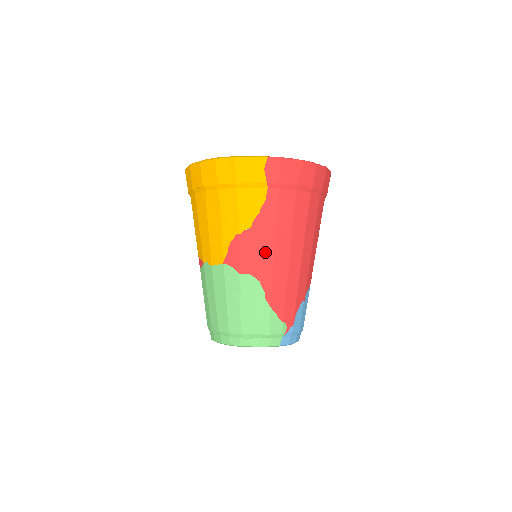
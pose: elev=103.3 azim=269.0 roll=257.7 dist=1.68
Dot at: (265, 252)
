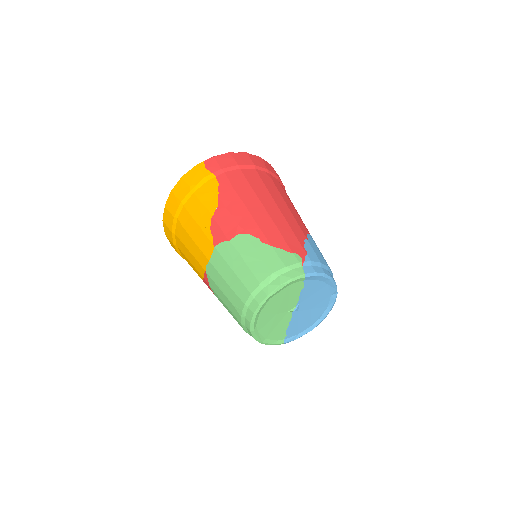
Dot at: (240, 213)
